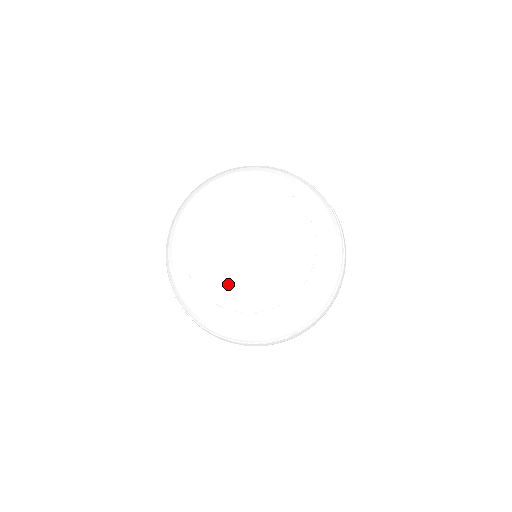
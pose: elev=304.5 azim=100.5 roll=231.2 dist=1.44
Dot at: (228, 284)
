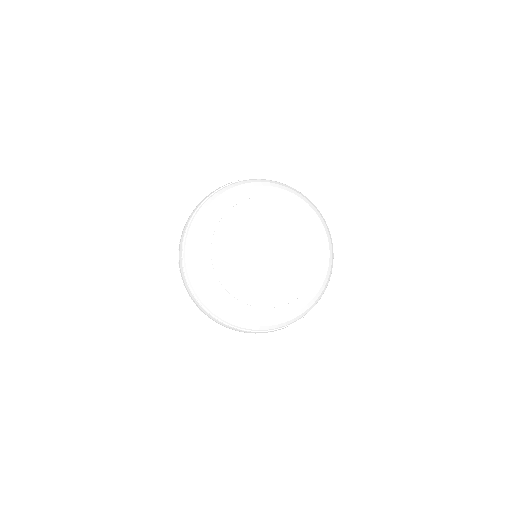
Dot at: (275, 288)
